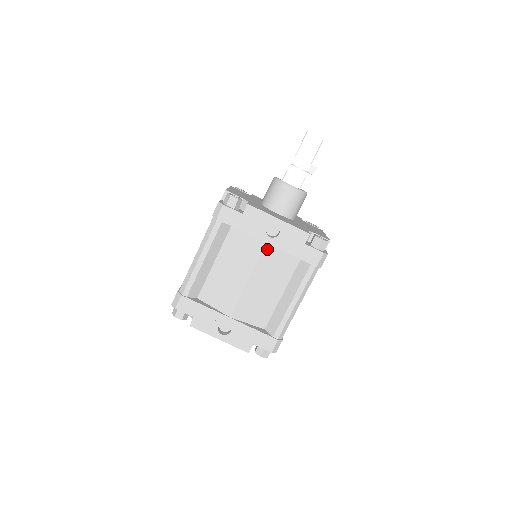
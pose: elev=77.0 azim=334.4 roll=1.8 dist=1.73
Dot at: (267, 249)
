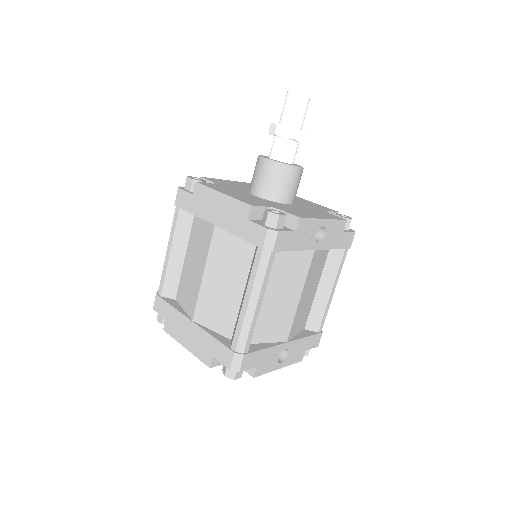
Dot at: (314, 255)
